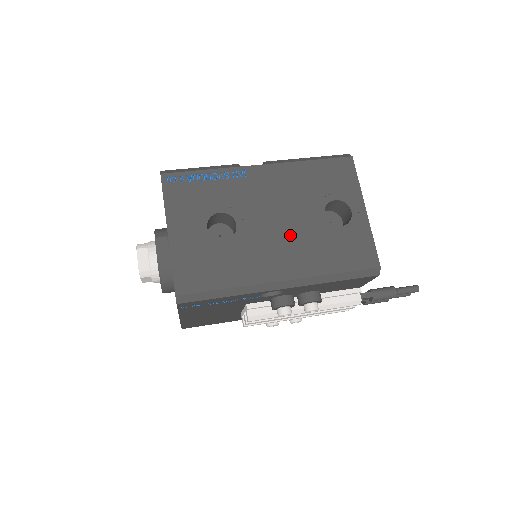
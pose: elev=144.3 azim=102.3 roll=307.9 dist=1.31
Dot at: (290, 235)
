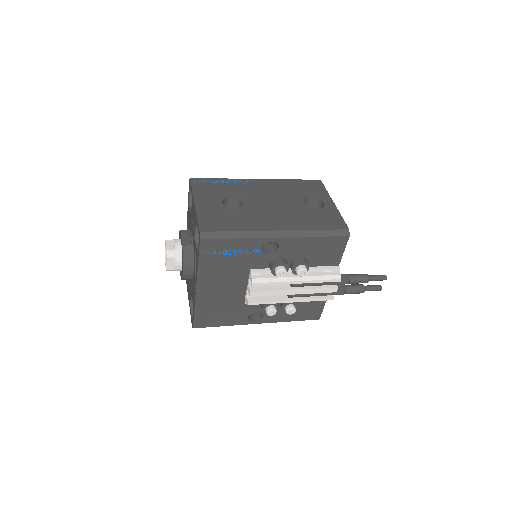
Dot at: (281, 210)
